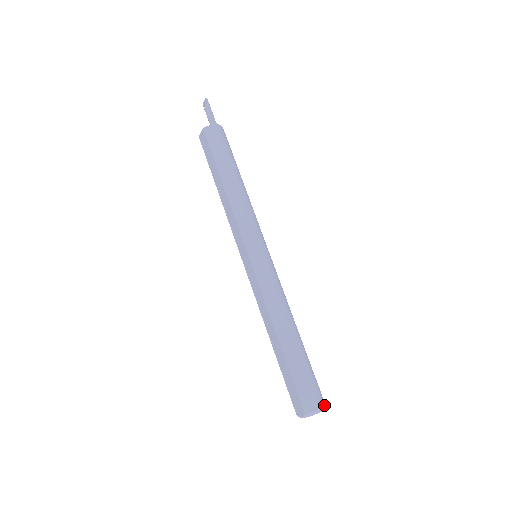
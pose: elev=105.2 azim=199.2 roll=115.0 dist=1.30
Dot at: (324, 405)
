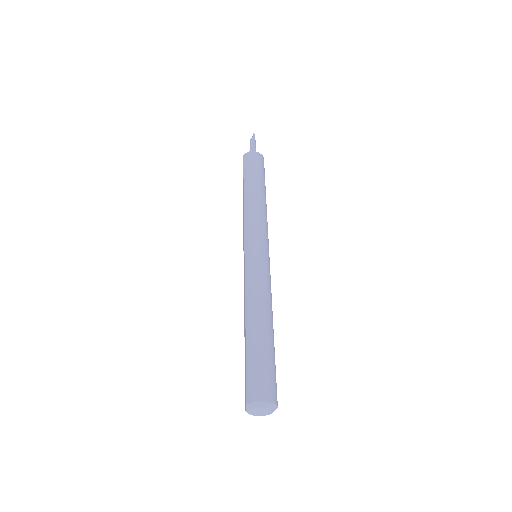
Dot at: (271, 401)
